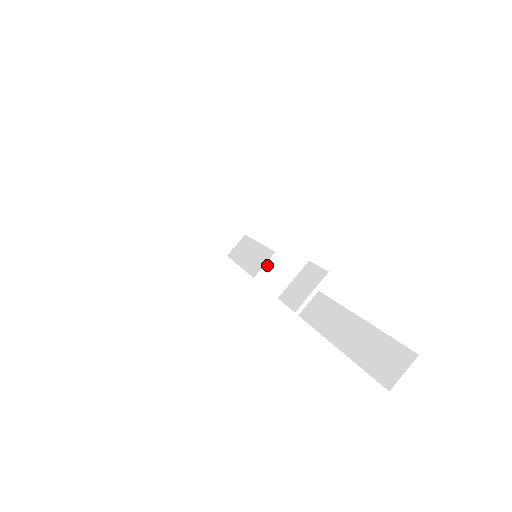
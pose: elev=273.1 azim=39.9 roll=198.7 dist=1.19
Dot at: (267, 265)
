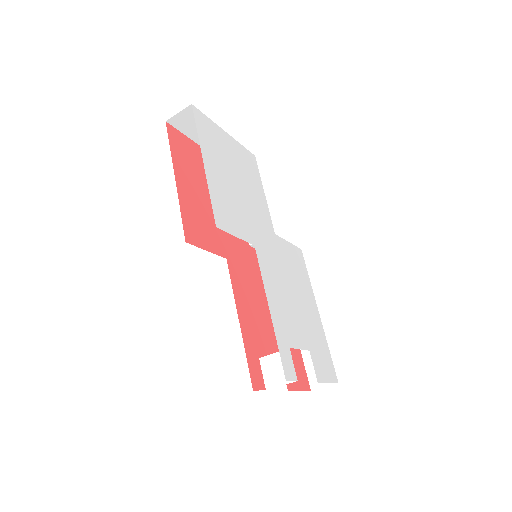
Dot at: occluded
